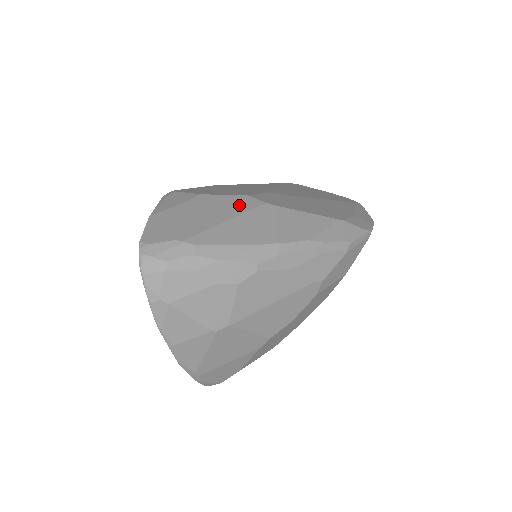
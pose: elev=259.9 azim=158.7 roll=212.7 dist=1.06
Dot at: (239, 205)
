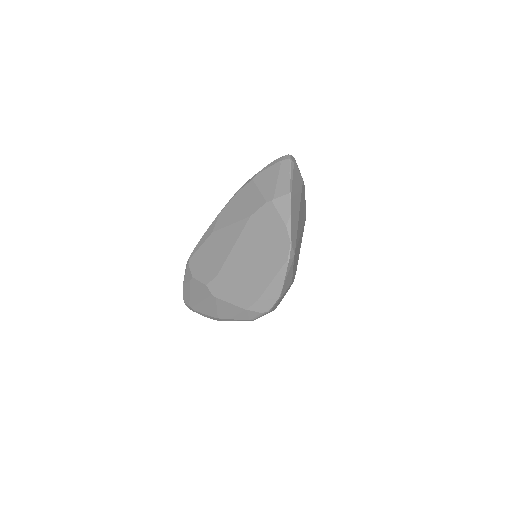
Dot at: (204, 292)
